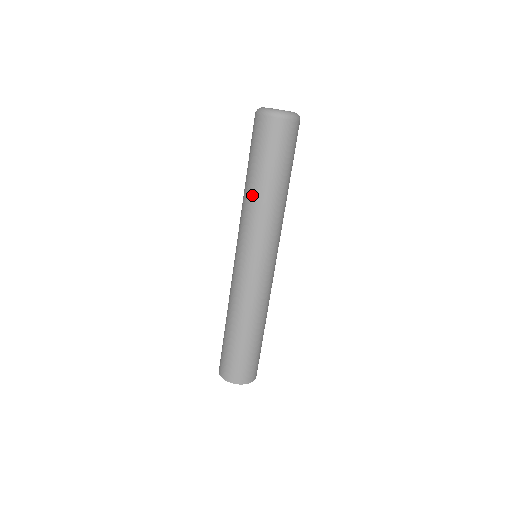
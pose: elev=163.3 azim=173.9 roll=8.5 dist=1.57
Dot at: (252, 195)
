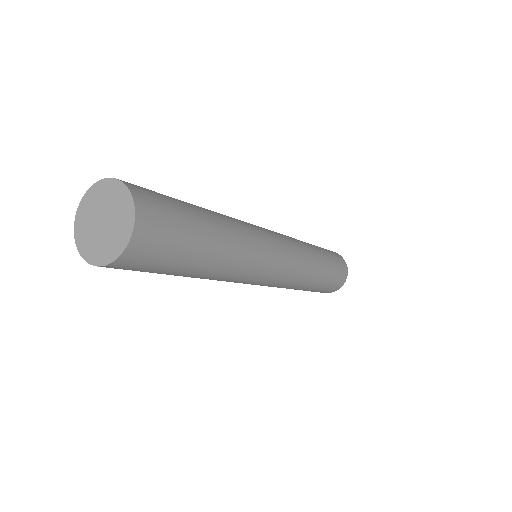
Dot at: (309, 244)
